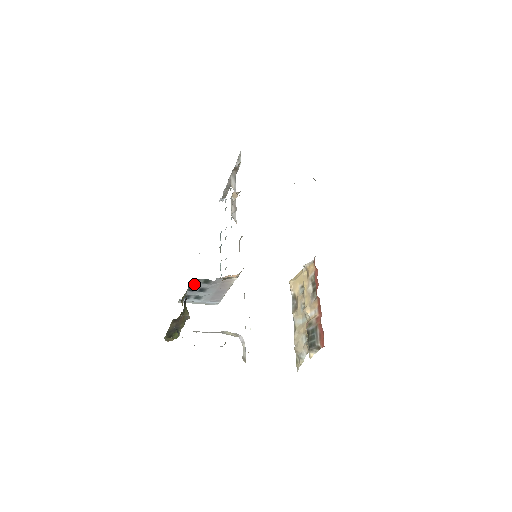
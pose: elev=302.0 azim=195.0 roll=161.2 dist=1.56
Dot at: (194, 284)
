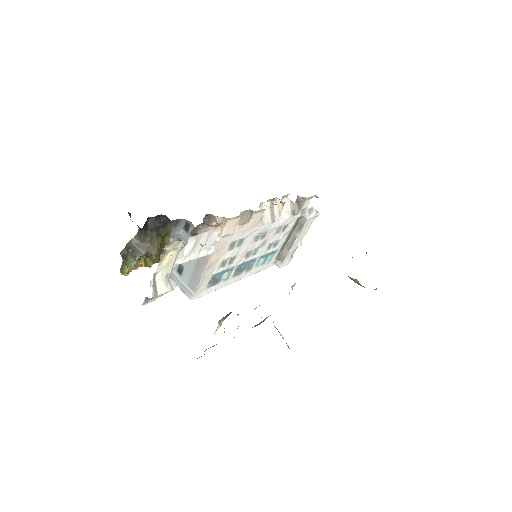
Dot at: (184, 234)
